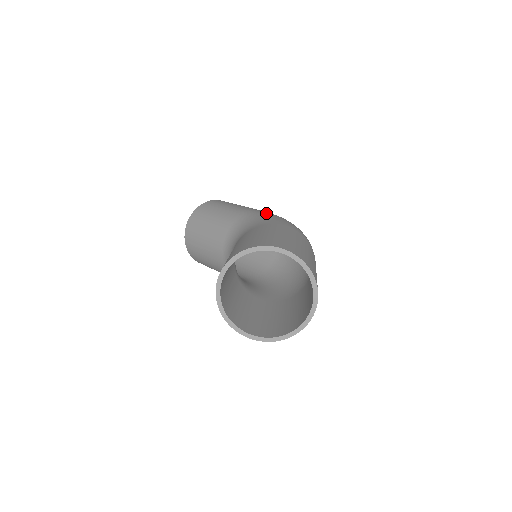
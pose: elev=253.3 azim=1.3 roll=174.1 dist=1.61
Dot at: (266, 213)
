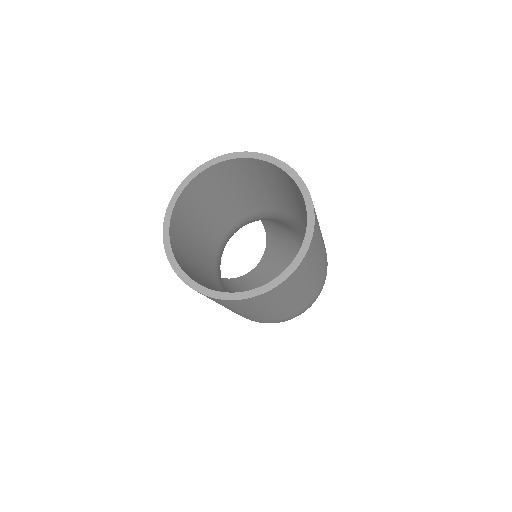
Dot at: occluded
